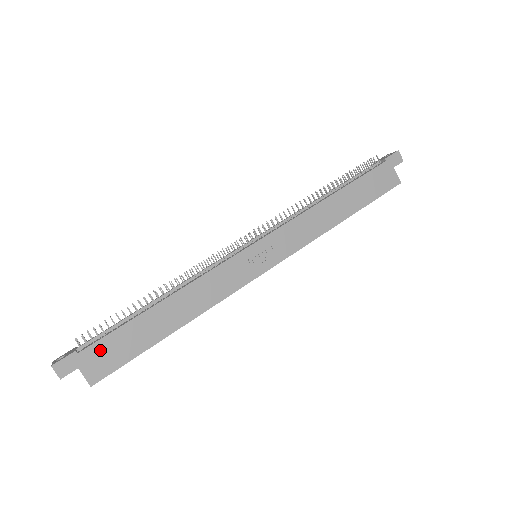
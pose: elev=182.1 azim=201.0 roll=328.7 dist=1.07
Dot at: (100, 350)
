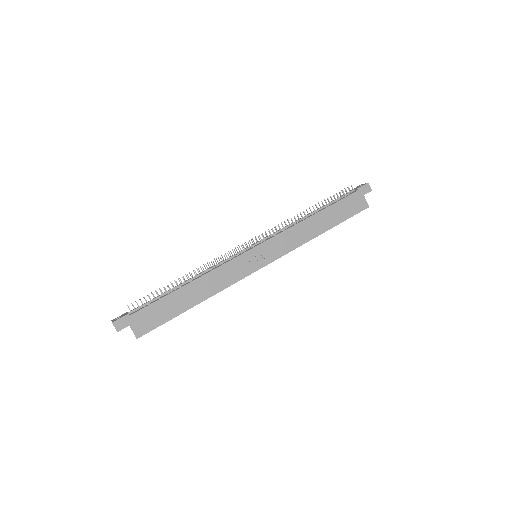
Dot at: (144, 314)
